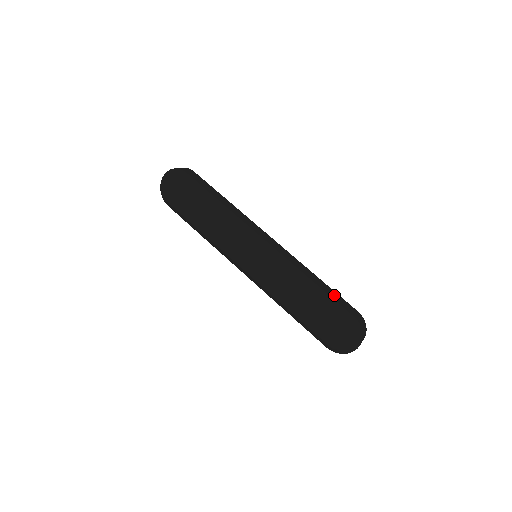
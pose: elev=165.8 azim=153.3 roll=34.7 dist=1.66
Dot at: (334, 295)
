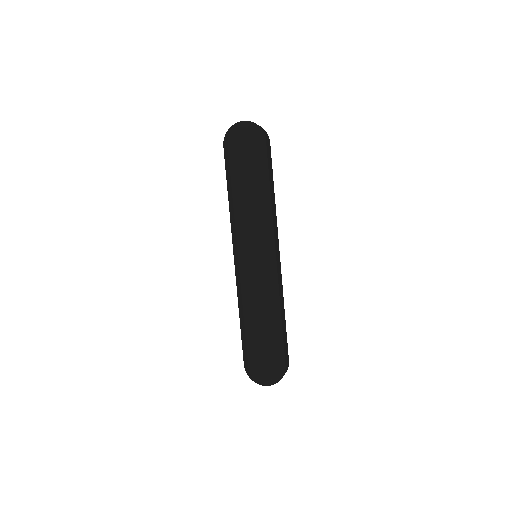
Dot at: (285, 337)
